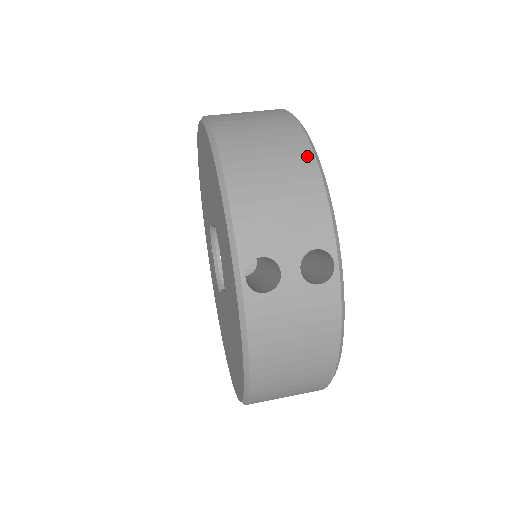
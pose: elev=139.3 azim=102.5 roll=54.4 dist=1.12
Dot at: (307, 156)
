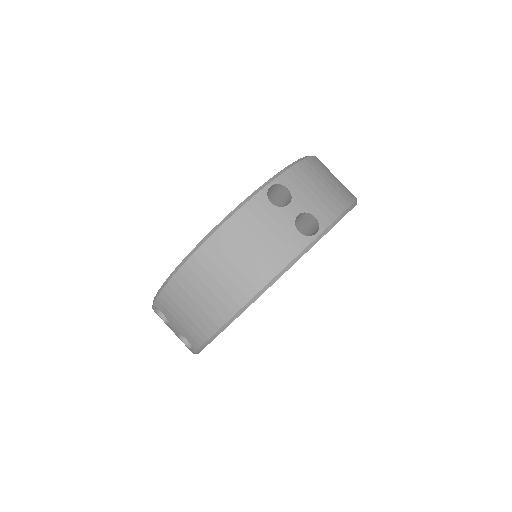
Dot at: (221, 319)
